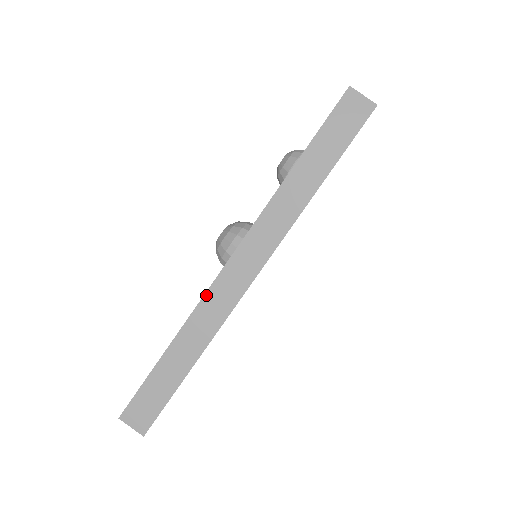
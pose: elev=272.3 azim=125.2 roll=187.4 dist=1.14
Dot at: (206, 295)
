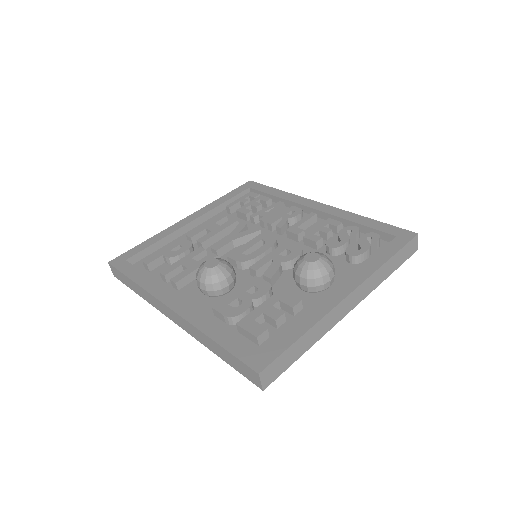
Dot at: (154, 297)
